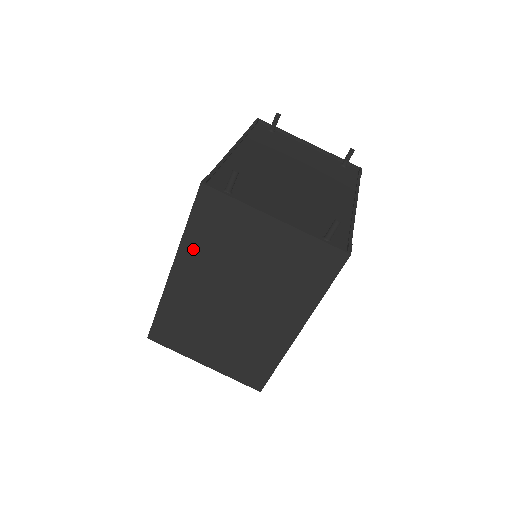
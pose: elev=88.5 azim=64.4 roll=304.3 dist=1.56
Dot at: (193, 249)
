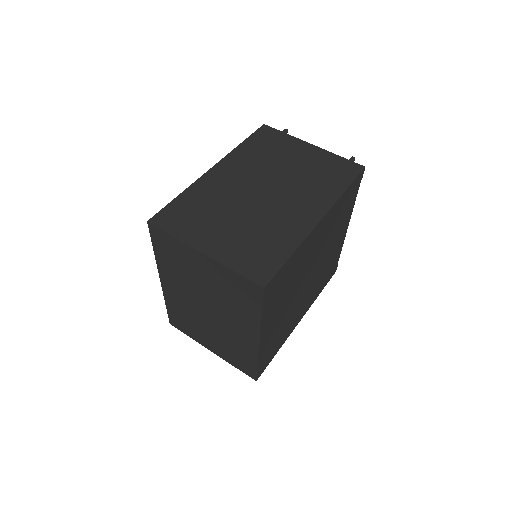
Dot at: (241, 155)
